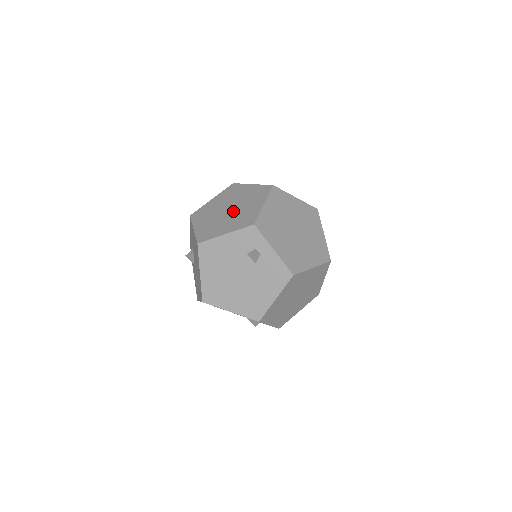
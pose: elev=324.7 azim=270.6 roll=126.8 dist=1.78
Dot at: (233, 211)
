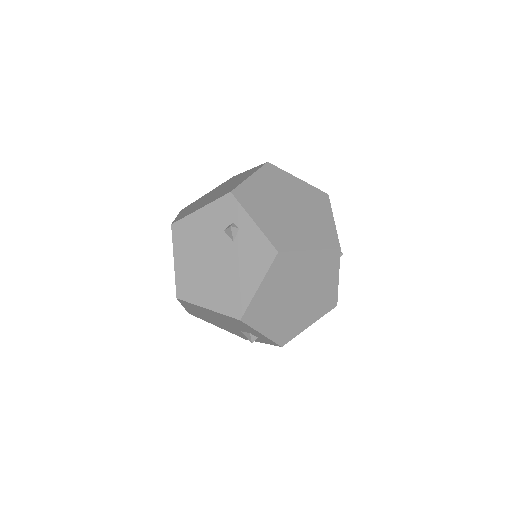
Dot at: (219, 192)
